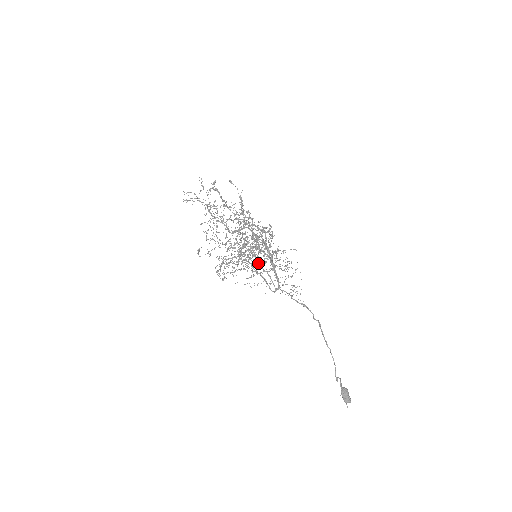
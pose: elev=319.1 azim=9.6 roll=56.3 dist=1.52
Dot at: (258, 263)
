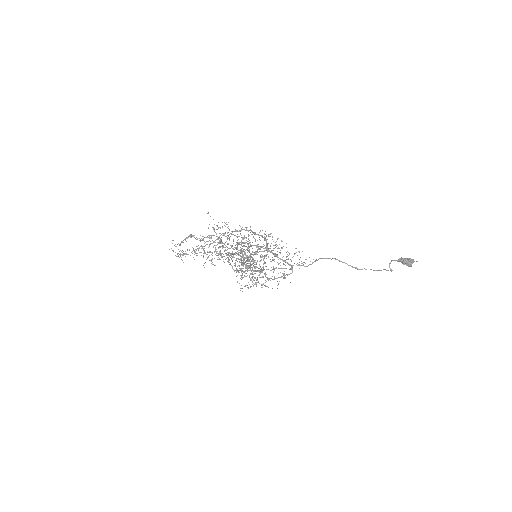
Dot at: occluded
